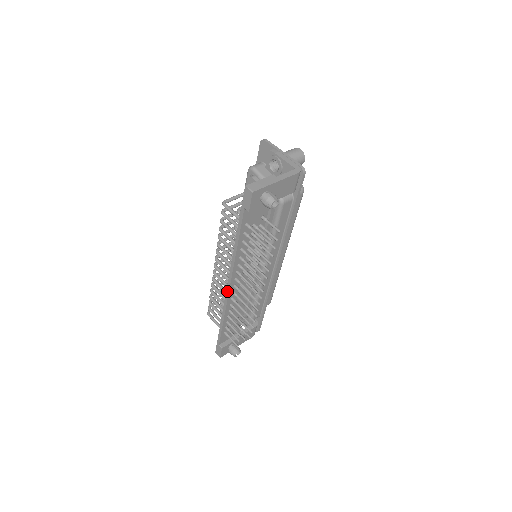
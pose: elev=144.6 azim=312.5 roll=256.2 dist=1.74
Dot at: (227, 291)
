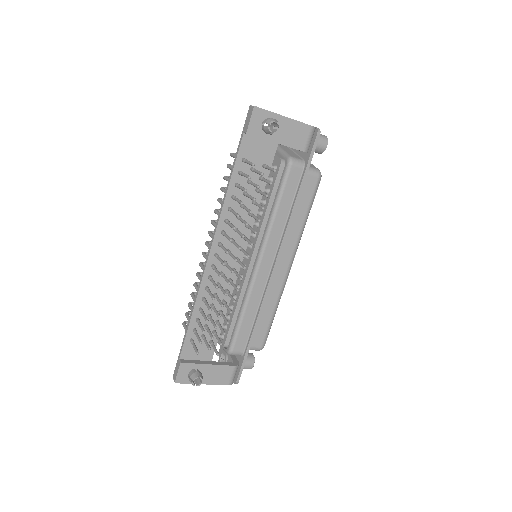
Dot at: (206, 260)
